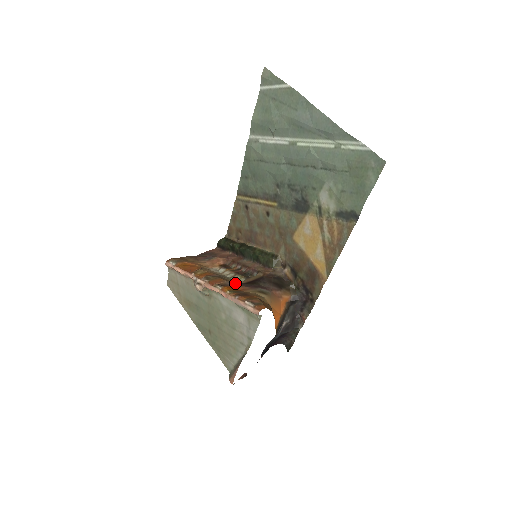
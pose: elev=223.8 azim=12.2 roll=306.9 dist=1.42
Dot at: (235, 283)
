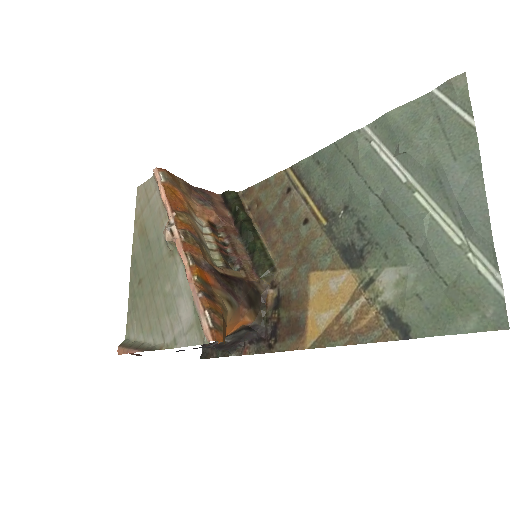
Dot at: (211, 268)
